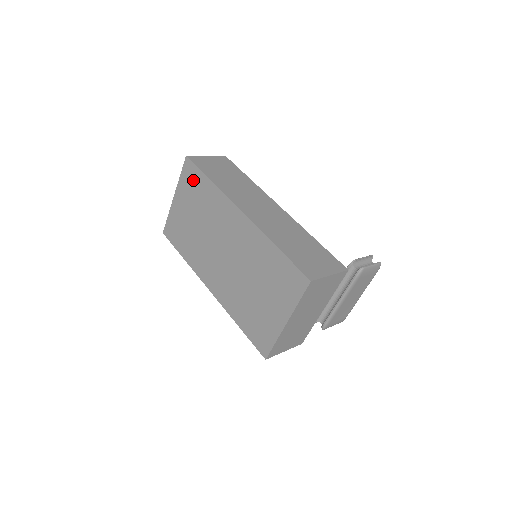
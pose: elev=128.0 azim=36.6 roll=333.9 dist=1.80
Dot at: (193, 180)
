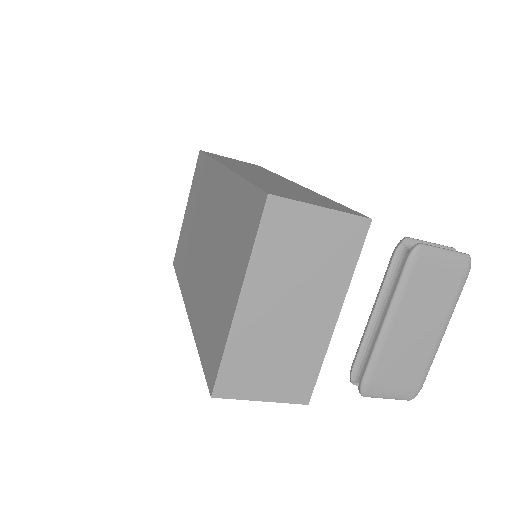
Dot at: (199, 172)
